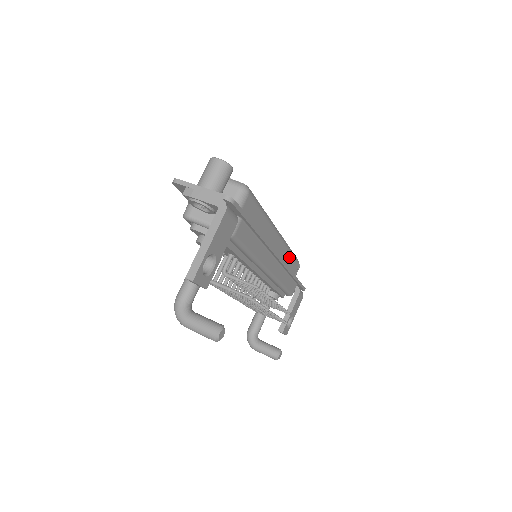
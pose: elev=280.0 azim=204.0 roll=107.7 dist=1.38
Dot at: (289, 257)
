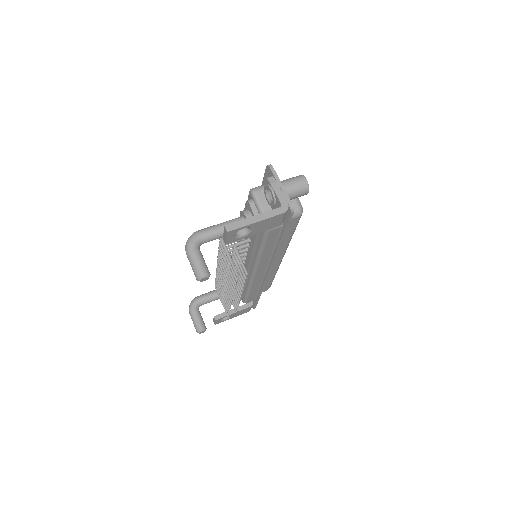
Dot at: (271, 277)
